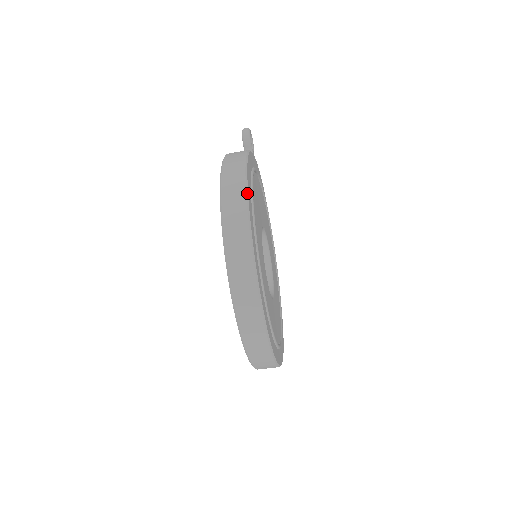
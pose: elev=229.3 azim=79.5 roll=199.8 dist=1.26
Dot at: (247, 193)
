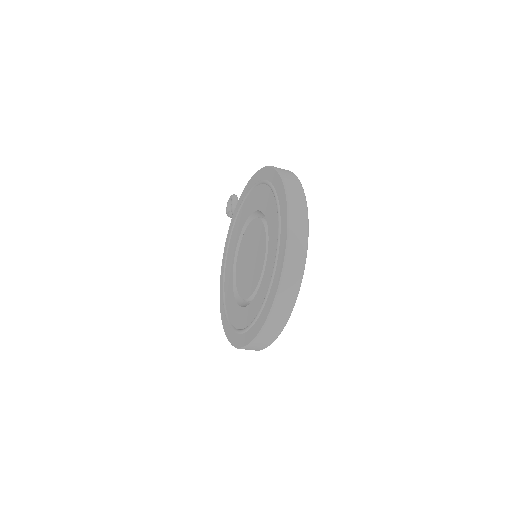
Dot at: (295, 175)
